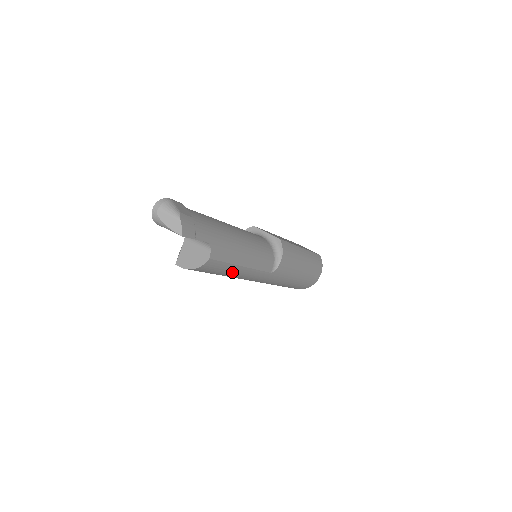
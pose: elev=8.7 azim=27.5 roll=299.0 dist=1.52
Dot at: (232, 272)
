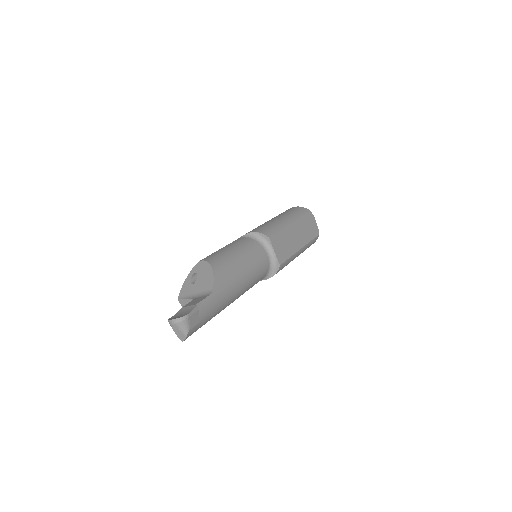
Dot at: occluded
